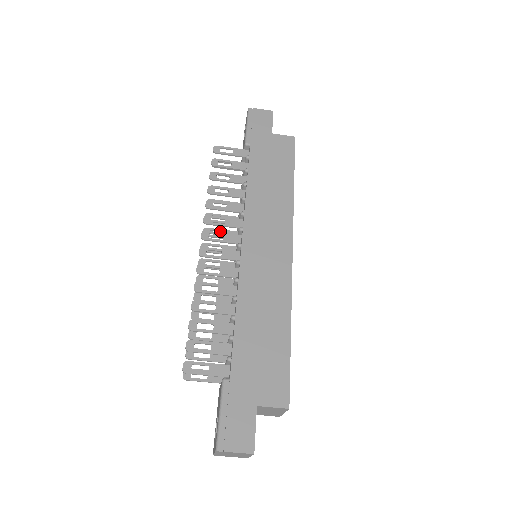
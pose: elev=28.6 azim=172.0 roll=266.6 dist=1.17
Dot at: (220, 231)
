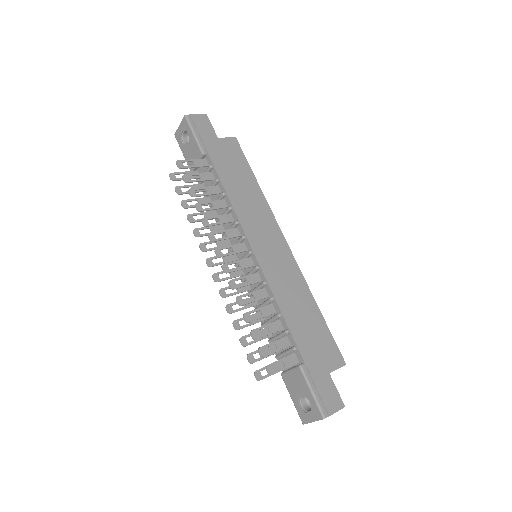
Dot at: occluded
